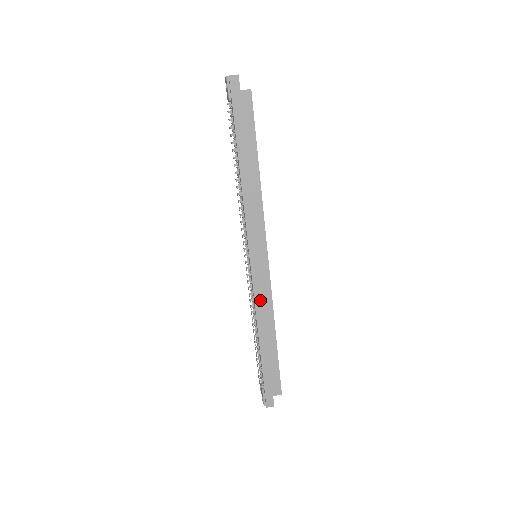
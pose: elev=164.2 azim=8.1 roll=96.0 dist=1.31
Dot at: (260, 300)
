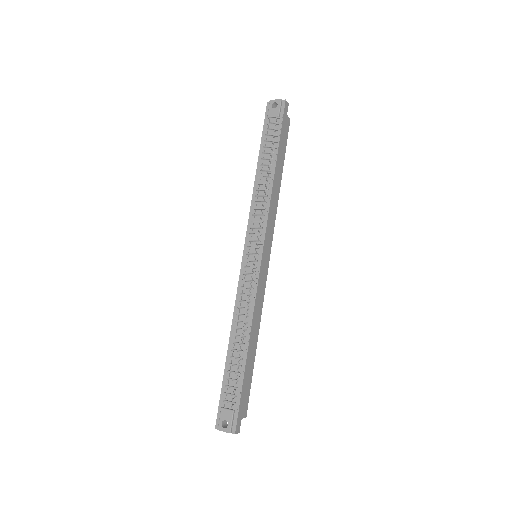
Dot at: (258, 299)
